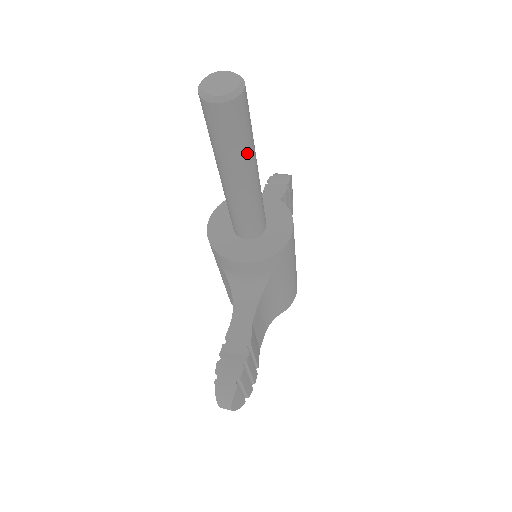
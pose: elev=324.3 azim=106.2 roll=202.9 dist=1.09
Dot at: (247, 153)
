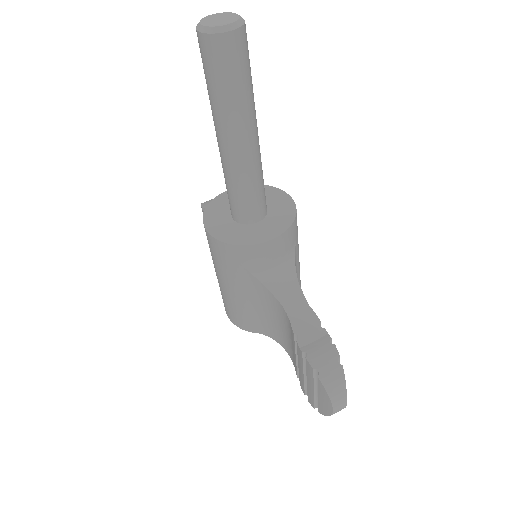
Dot at: (253, 98)
